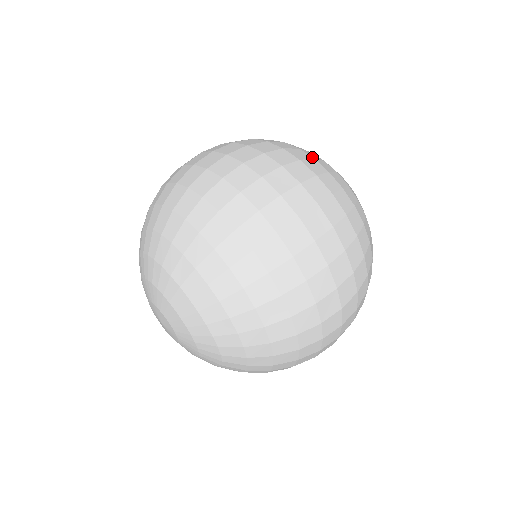
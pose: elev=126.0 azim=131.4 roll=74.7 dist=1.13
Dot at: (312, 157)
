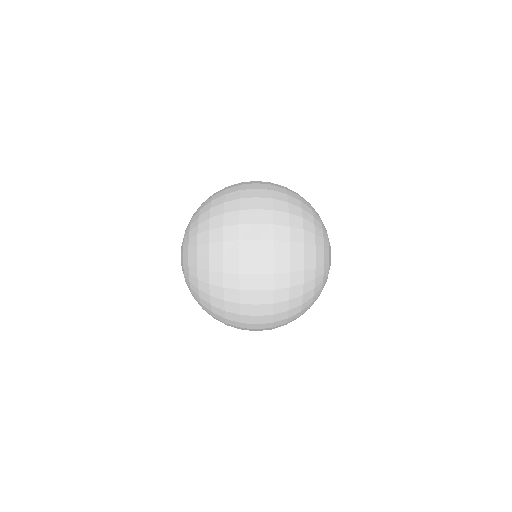
Dot at: (302, 216)
